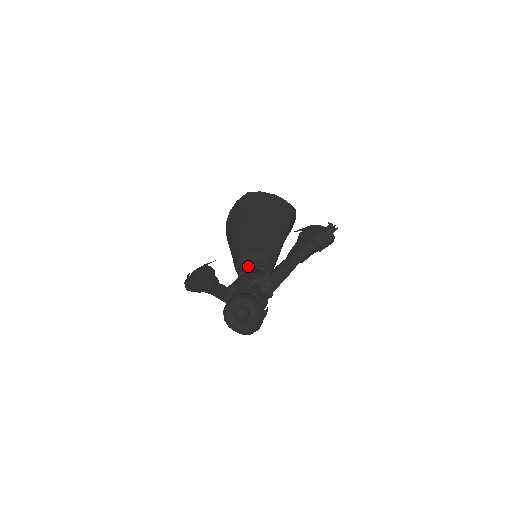
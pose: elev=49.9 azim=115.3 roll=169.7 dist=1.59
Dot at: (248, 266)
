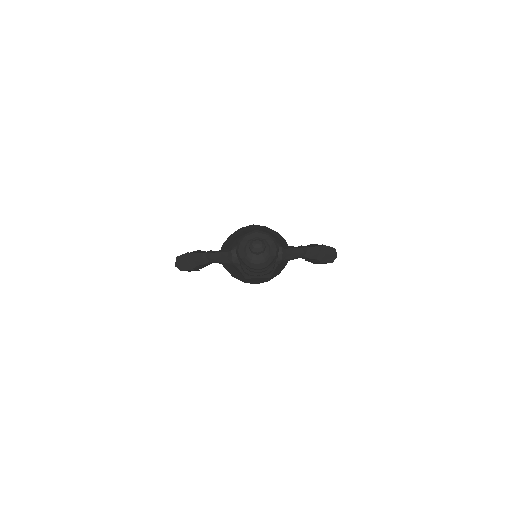
Dot at: occluded
